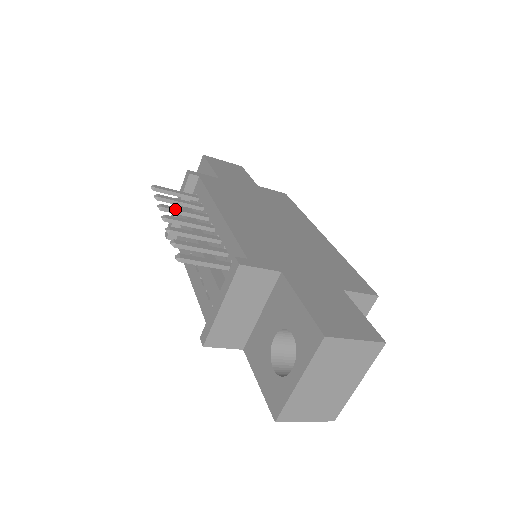
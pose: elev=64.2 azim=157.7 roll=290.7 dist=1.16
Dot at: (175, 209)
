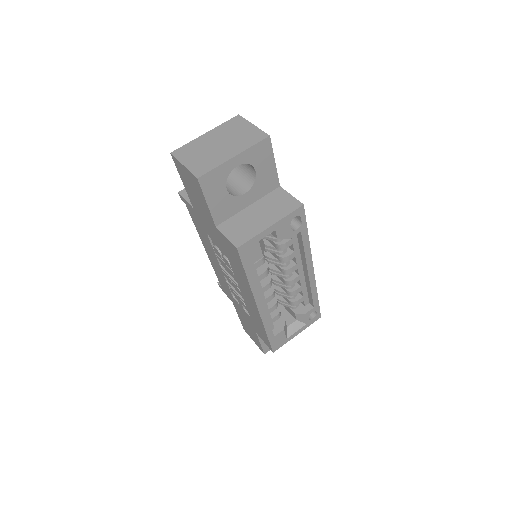
Dot at: occluded
